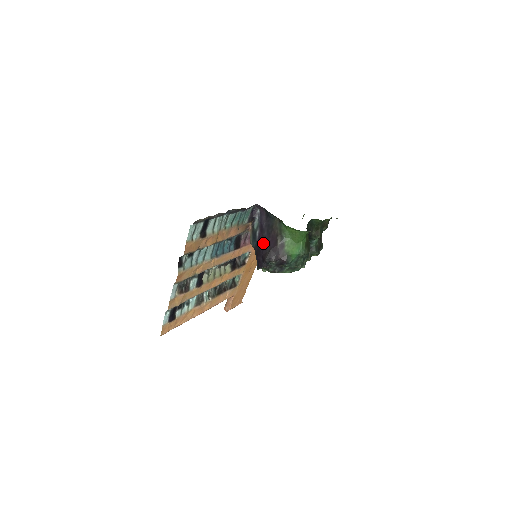
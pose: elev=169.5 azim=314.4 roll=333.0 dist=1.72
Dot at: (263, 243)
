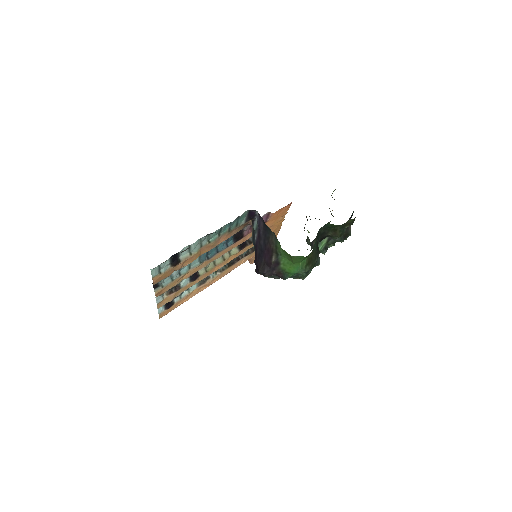
Dot at: (259, 251)
